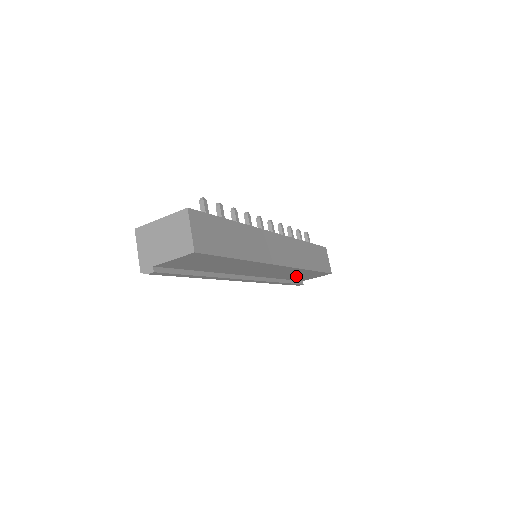
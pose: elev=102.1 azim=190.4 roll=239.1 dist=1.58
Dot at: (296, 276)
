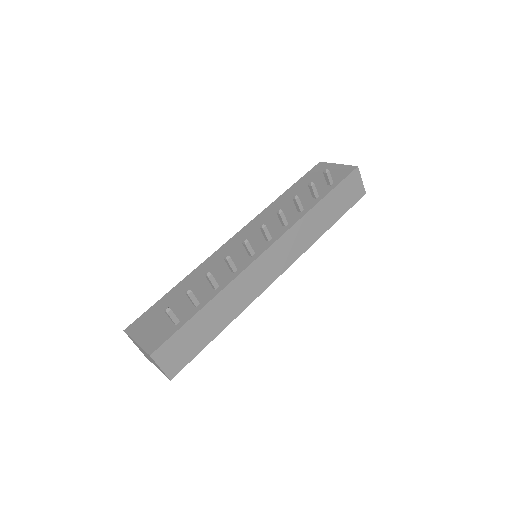
Dot at: occluded
